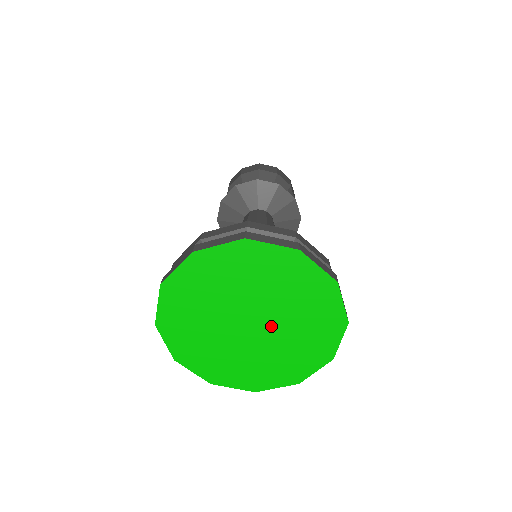
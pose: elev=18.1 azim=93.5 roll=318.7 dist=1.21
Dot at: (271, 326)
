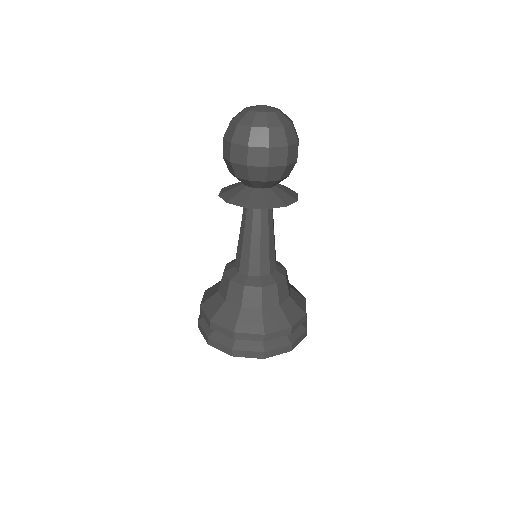
Dot at: occluded
